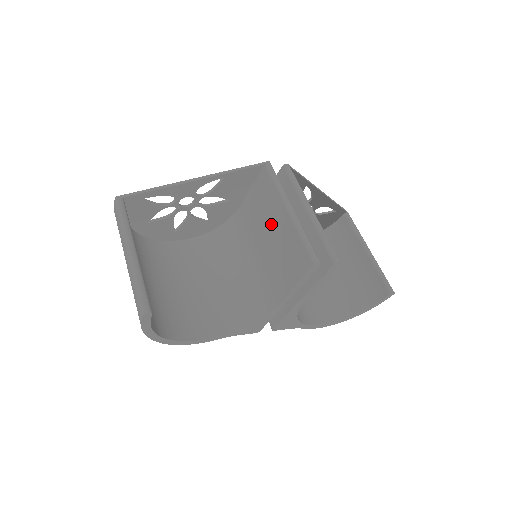
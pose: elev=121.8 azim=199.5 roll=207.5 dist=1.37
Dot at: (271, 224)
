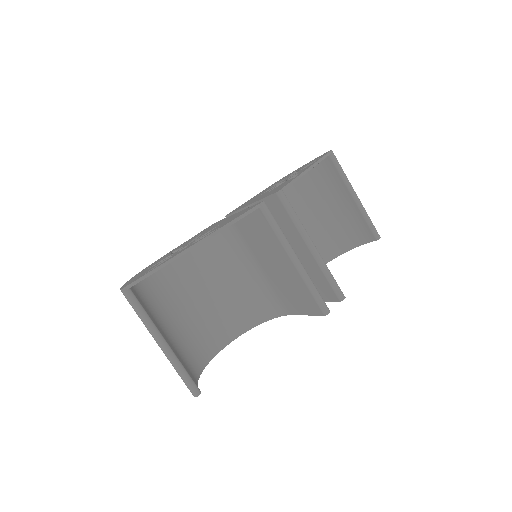
Dot at: (274, 259)
